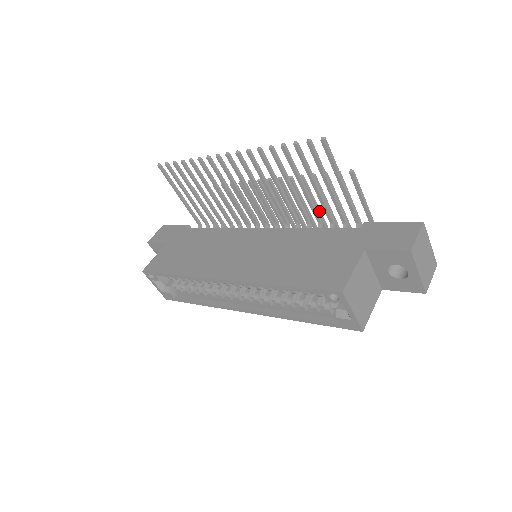
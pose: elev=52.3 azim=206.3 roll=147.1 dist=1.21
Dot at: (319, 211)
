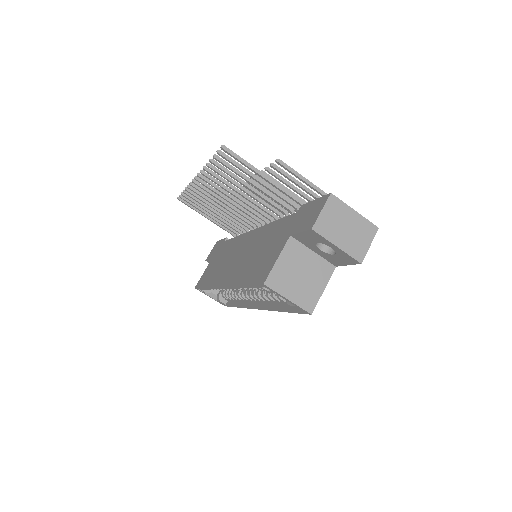
Dot at: (291, 200)
